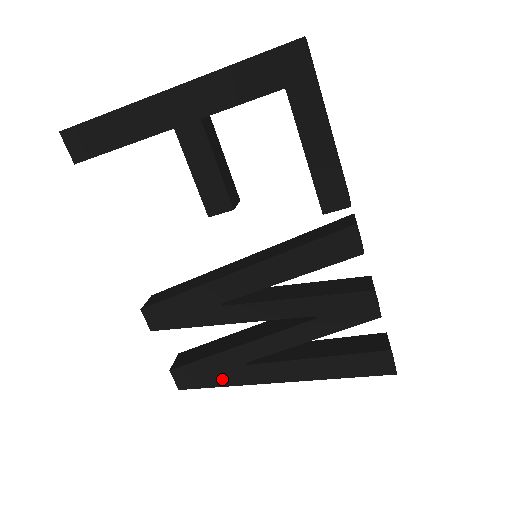
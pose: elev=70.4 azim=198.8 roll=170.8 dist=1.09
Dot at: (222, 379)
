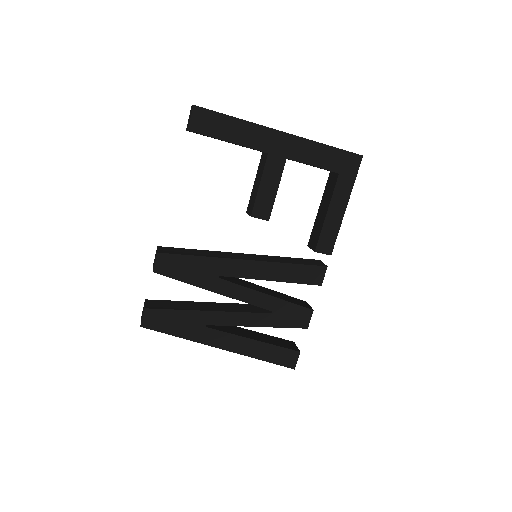
Dot at: (181, 331)
